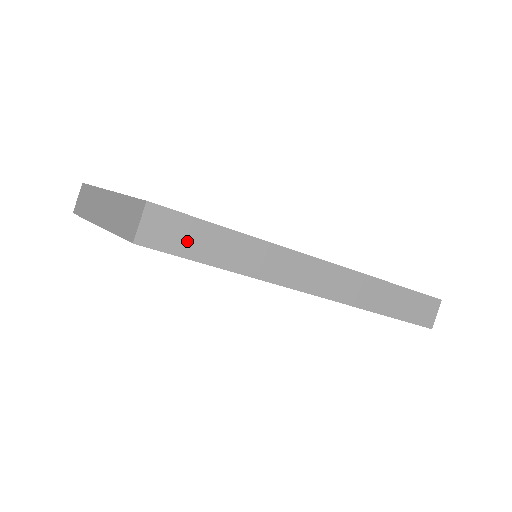
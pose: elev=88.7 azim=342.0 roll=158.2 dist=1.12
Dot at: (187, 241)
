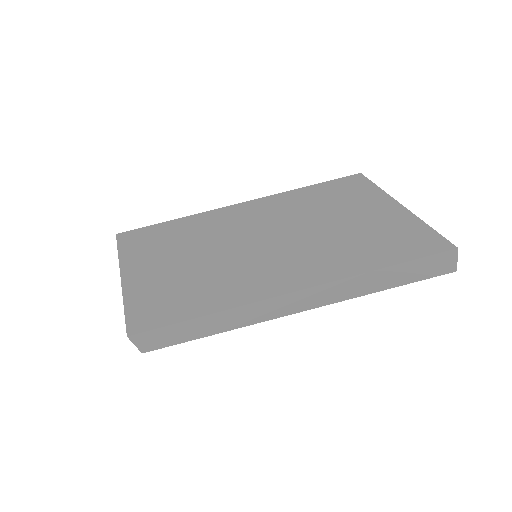
Dot at: (171, 337)
